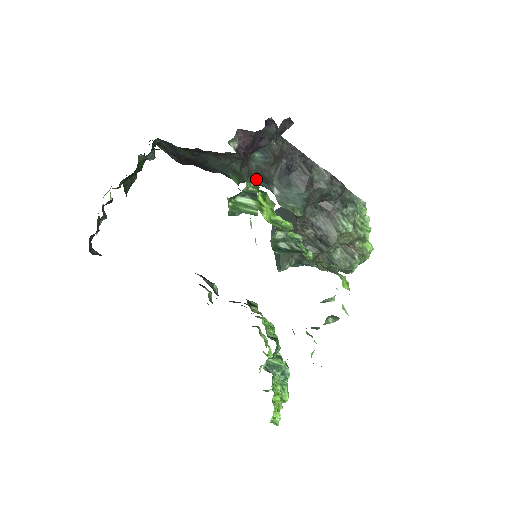
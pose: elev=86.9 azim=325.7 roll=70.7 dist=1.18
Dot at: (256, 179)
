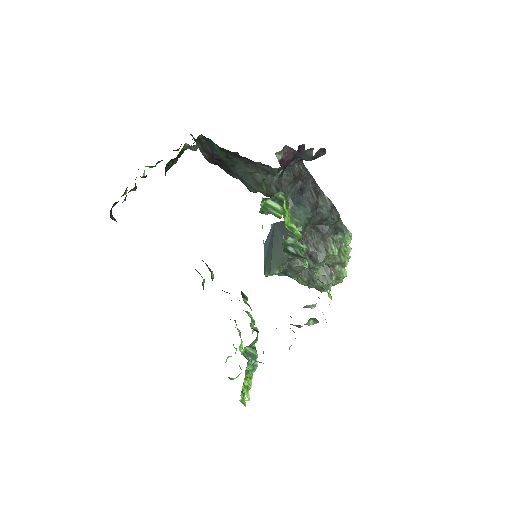
Dot at: (273, 191)
